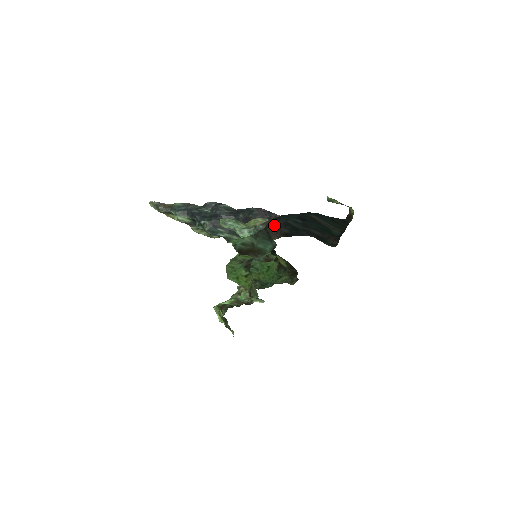
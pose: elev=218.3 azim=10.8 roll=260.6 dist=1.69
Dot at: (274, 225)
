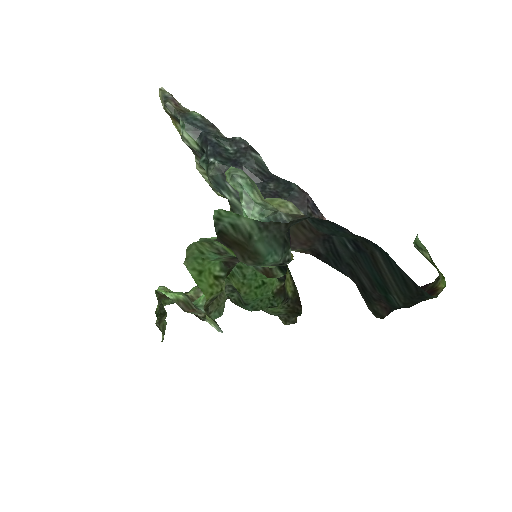
Dot at: (308, 228)
